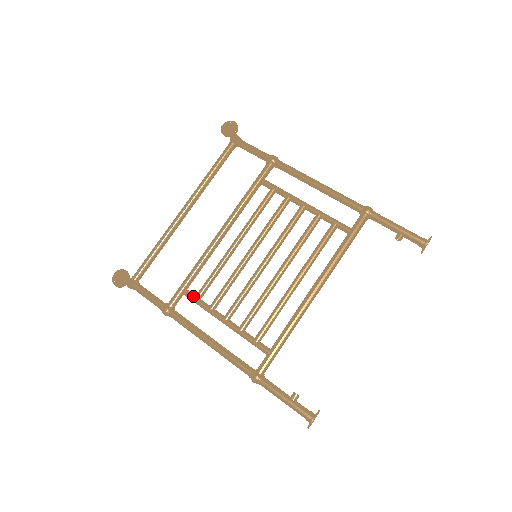
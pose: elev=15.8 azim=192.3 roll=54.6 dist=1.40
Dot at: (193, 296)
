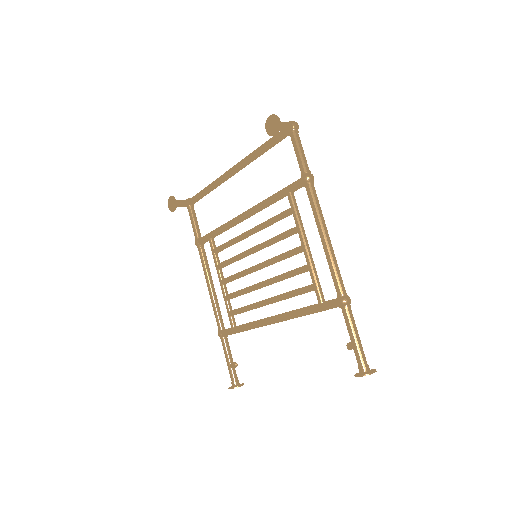
Dot at: (212, 248)
